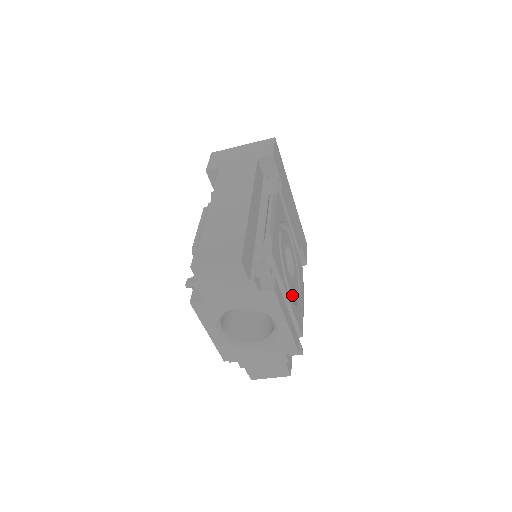
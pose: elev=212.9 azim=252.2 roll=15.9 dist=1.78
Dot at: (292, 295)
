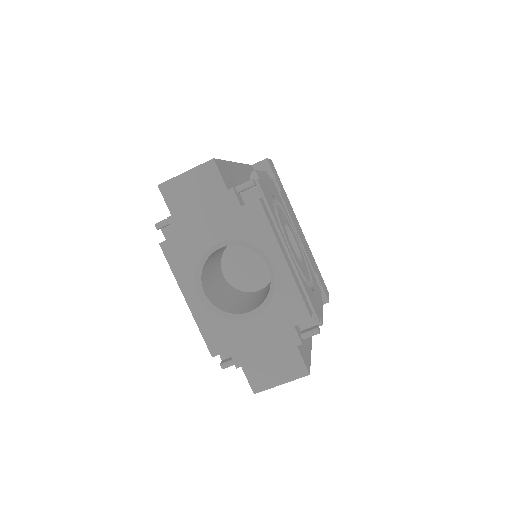
Dot at: occluded
